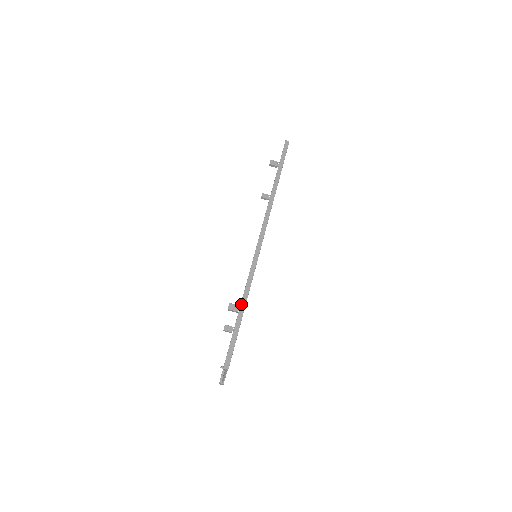
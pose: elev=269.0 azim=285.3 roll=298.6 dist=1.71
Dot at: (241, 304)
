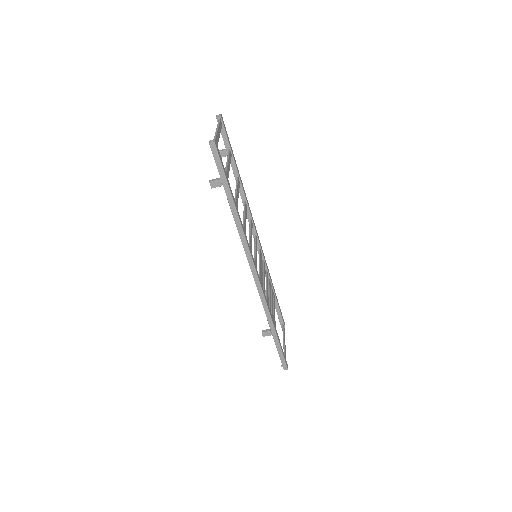
Dot at: (271, 331)
